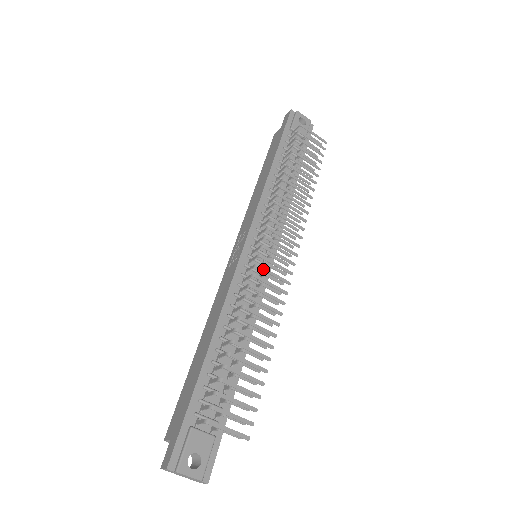
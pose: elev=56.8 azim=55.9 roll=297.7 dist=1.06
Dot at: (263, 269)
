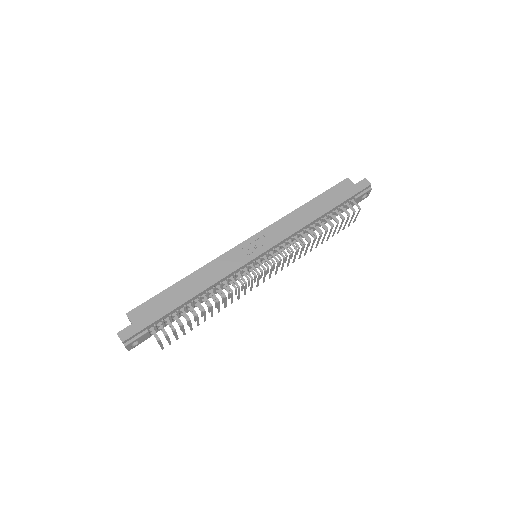
Dot at: (252, 282)
